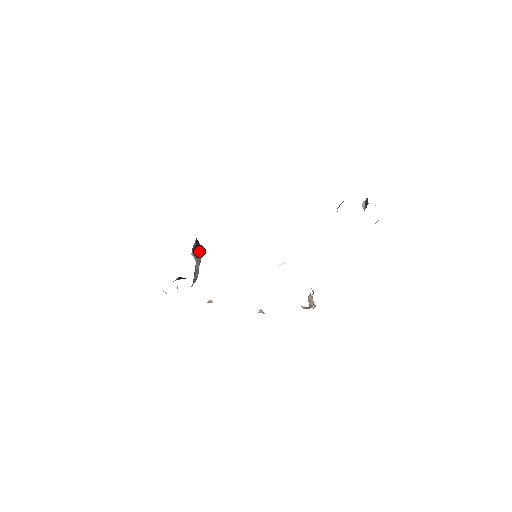
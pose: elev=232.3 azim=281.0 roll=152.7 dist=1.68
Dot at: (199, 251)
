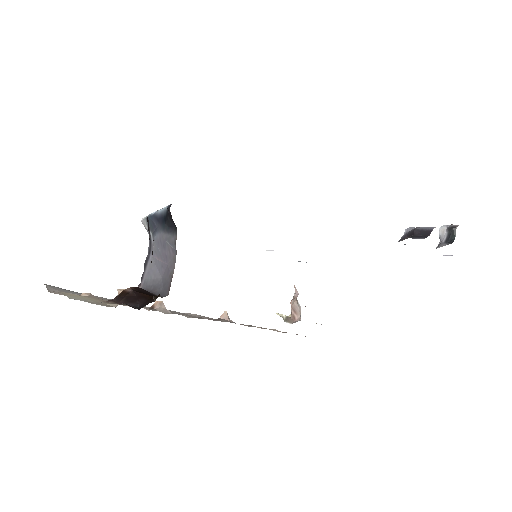
Dot at: (174, 243)
